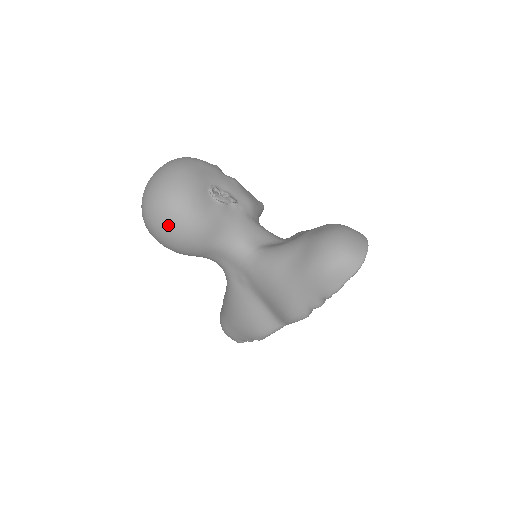
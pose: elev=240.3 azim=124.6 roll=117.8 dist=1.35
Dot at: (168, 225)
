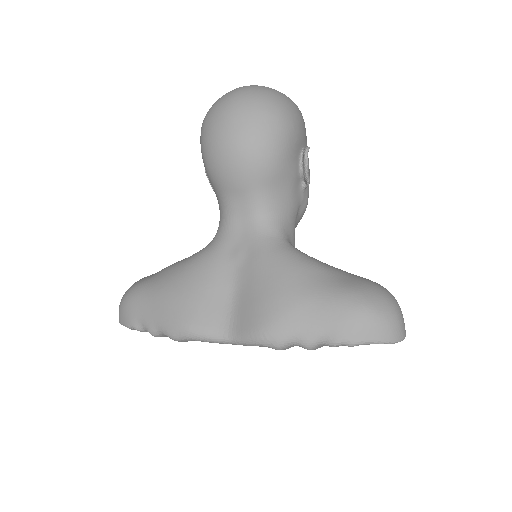
Dot at: (250, 123)
